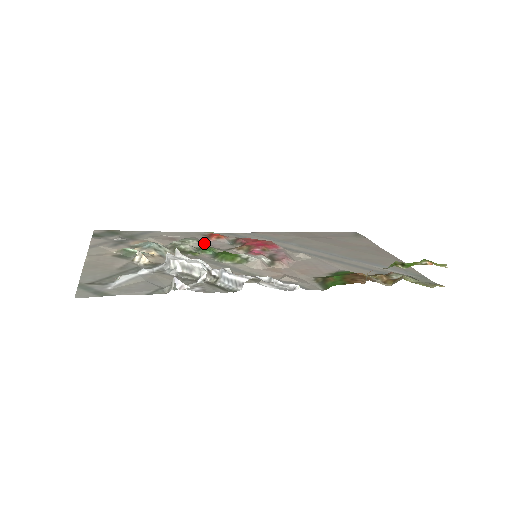
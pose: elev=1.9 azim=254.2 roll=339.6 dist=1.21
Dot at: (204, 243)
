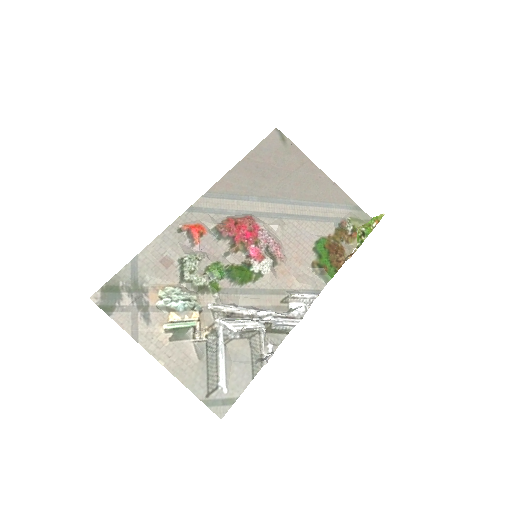
Dot at: (204, 259)
